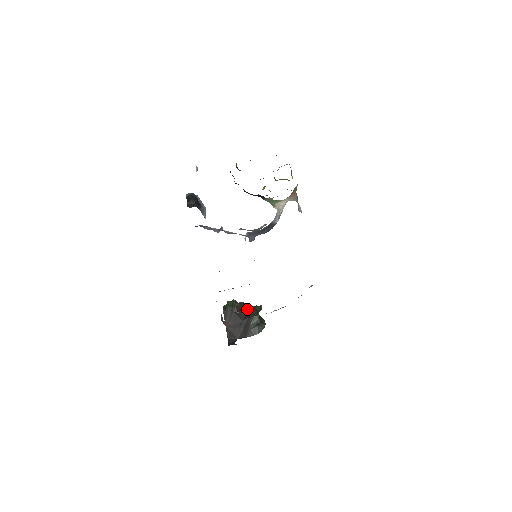
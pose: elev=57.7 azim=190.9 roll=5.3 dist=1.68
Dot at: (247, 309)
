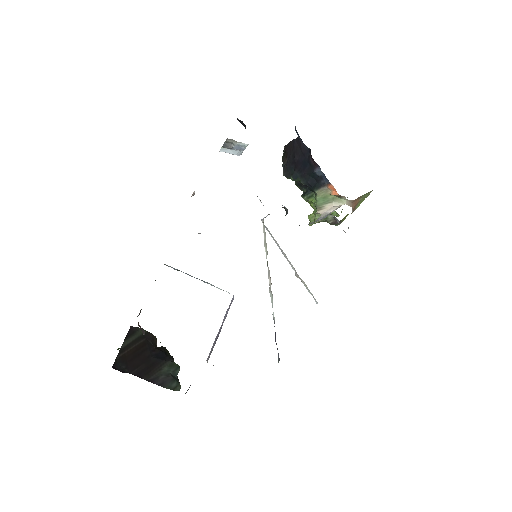
Dot at: (166, 351)
